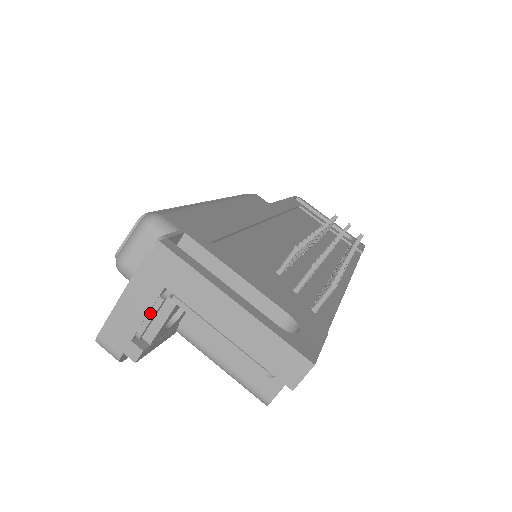
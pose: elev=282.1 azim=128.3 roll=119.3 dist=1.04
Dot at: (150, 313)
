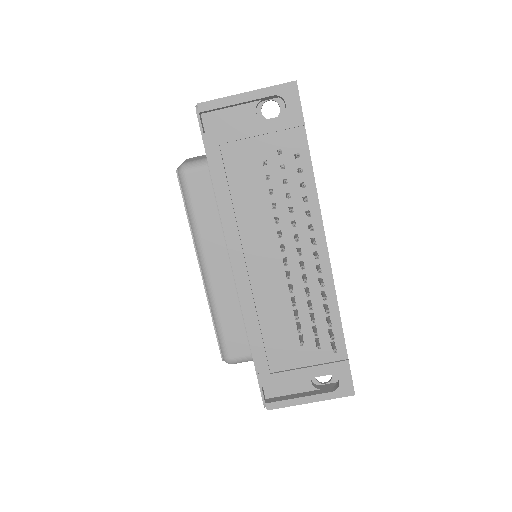
Dot at: occluded
